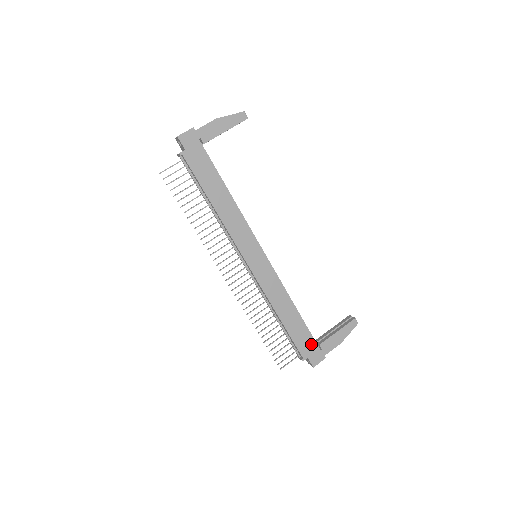
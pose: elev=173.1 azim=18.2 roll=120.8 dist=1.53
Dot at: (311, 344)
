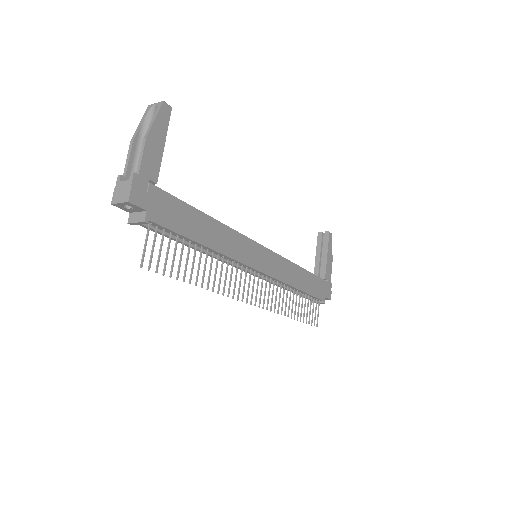
Dot at: (322, 285)
